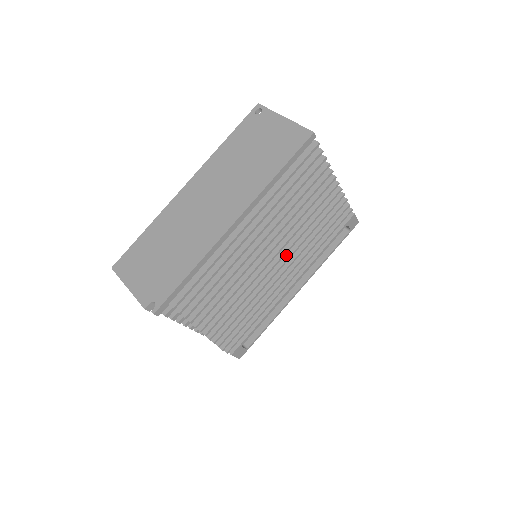
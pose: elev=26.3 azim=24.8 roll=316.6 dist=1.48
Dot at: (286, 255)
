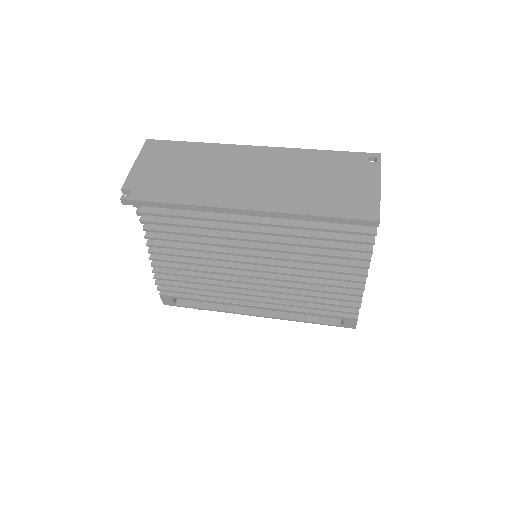
Dot at: (269, 281)
